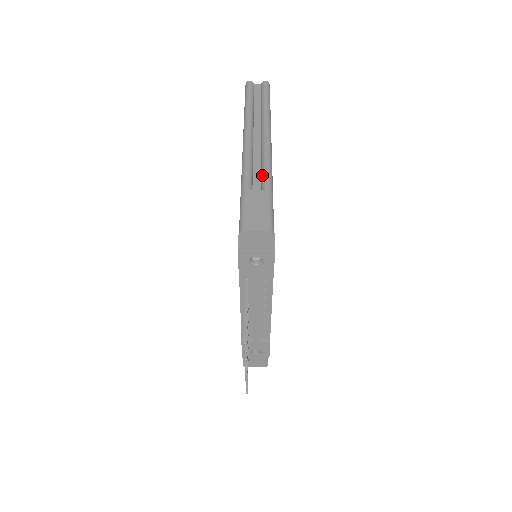
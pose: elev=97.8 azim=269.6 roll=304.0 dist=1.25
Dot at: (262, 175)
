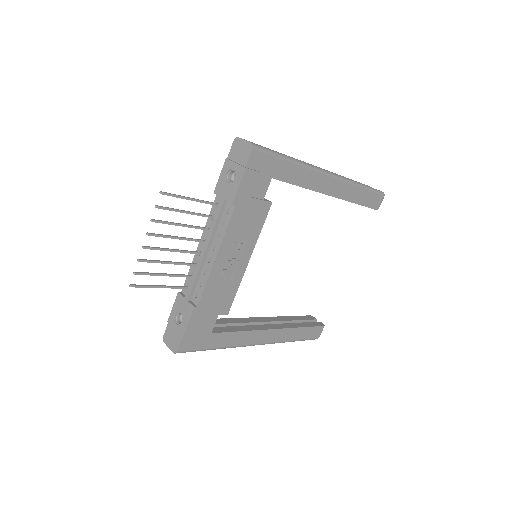
Dot at: occluded
